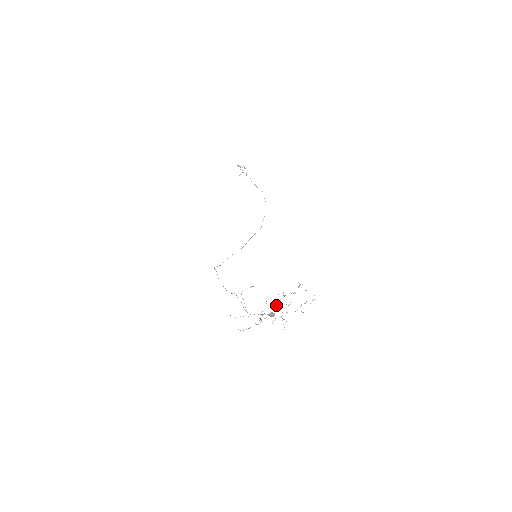
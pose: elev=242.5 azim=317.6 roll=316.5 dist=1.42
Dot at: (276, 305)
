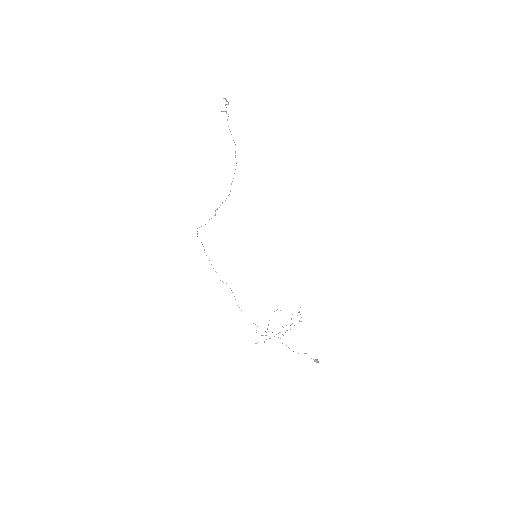
Dot at: occluded
